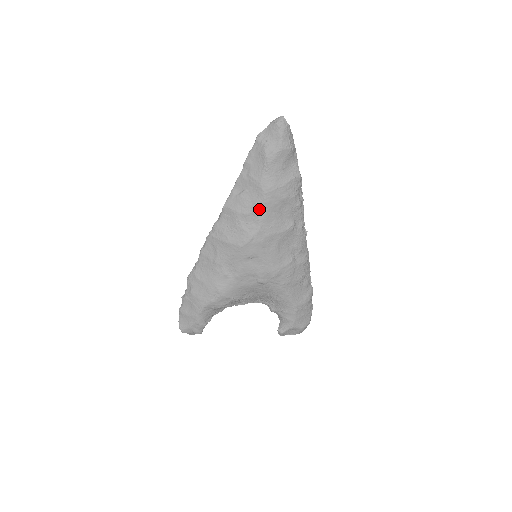
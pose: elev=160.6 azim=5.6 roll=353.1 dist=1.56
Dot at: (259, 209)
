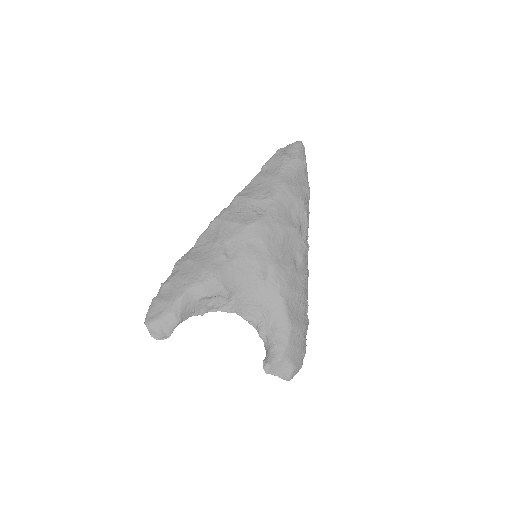
Dot at: (272, 197)
